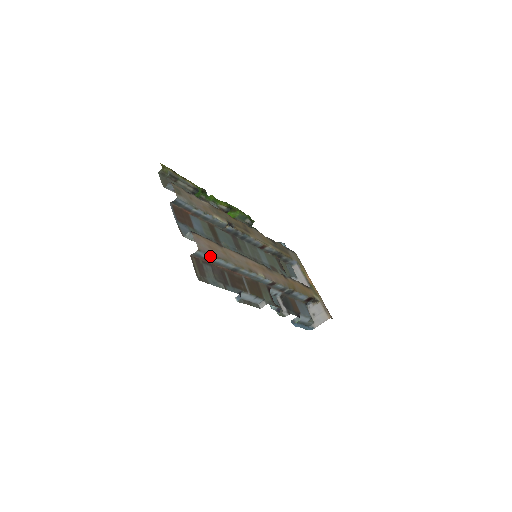
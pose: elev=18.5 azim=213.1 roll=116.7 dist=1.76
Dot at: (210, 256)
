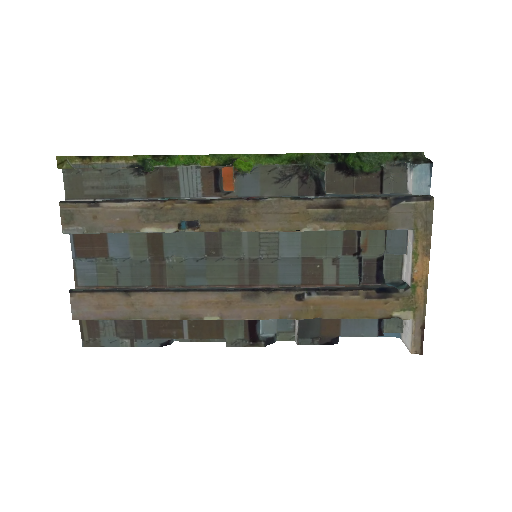
Dot at: (98, 319)
